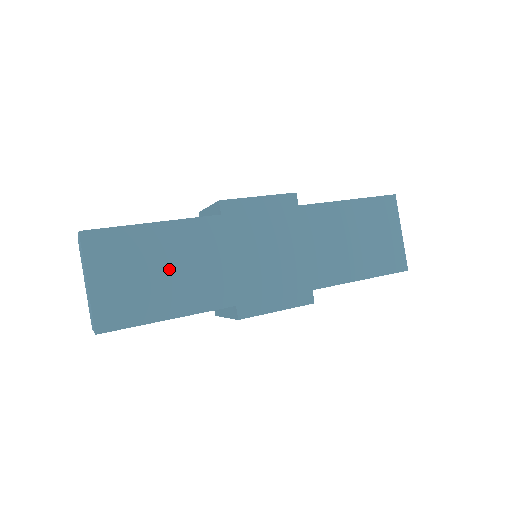
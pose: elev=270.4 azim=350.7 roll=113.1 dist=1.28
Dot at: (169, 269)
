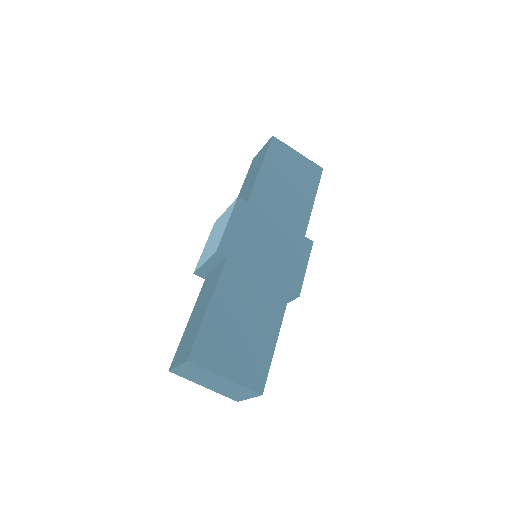
Dot at: (245, 317)
